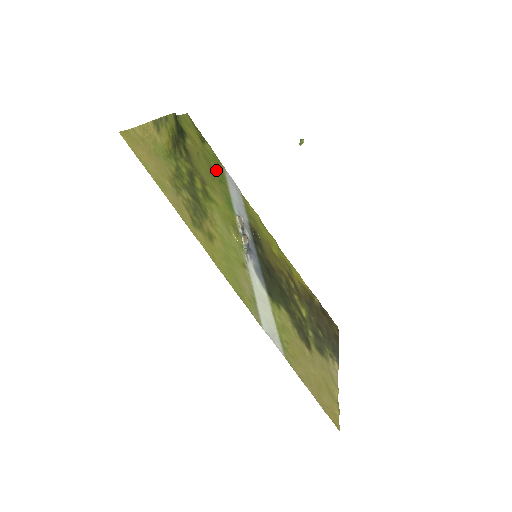
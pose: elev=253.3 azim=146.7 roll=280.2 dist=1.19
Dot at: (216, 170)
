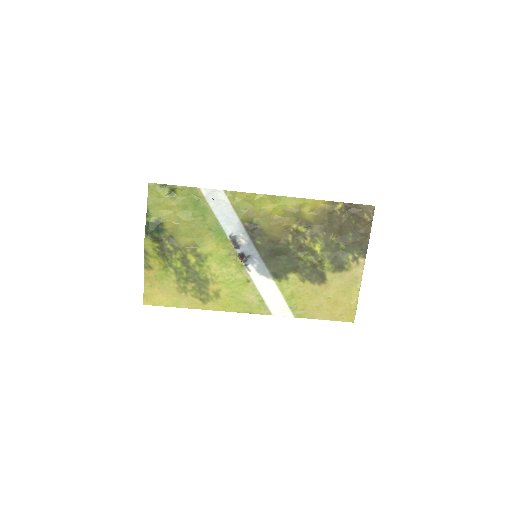
Dot at: (196, 211)
